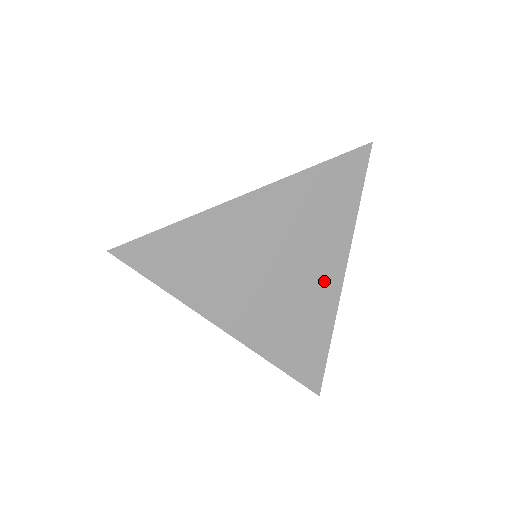
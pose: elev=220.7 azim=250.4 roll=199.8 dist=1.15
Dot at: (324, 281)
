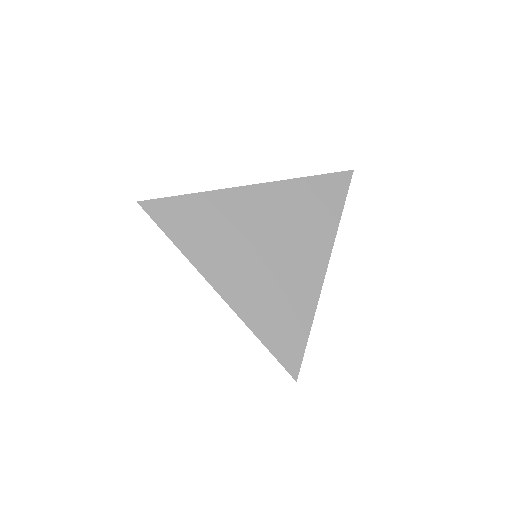
Dot at: (307, 270)
